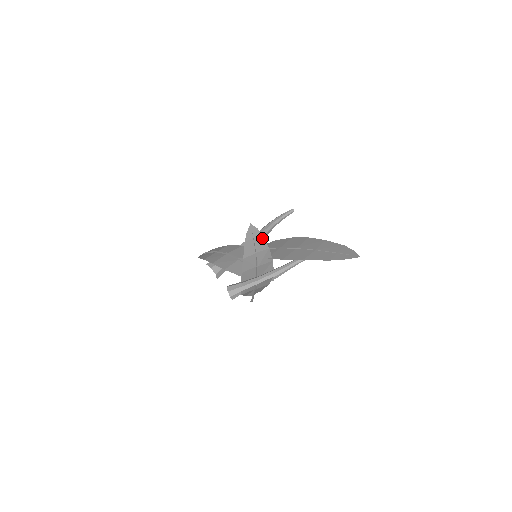
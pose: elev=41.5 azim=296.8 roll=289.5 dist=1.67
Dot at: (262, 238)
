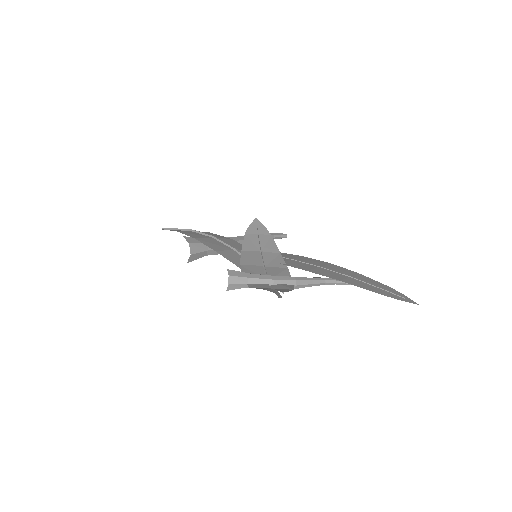
Dot at: (271, 239)
